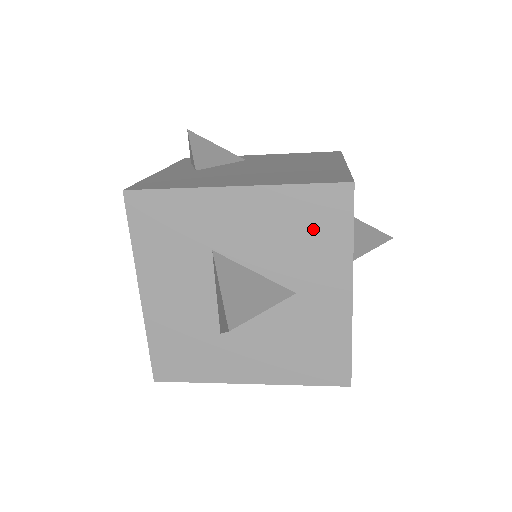
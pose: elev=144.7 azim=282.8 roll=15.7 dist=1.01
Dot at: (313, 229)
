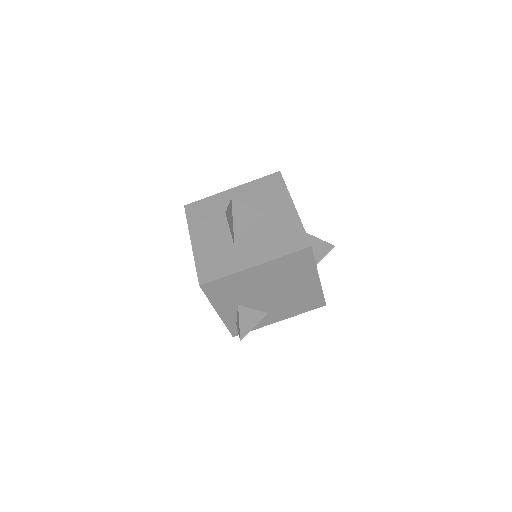
Dot at: (268, 190)
